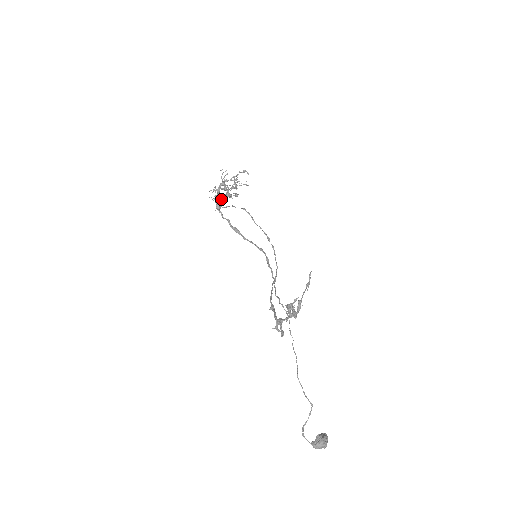
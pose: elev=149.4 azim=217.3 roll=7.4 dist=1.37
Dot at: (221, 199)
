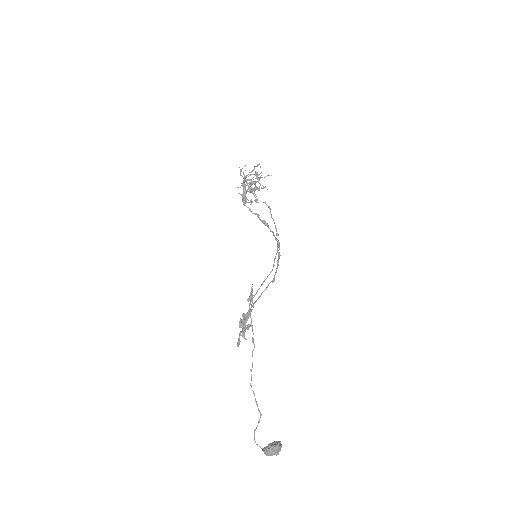
Dot at: occluded
